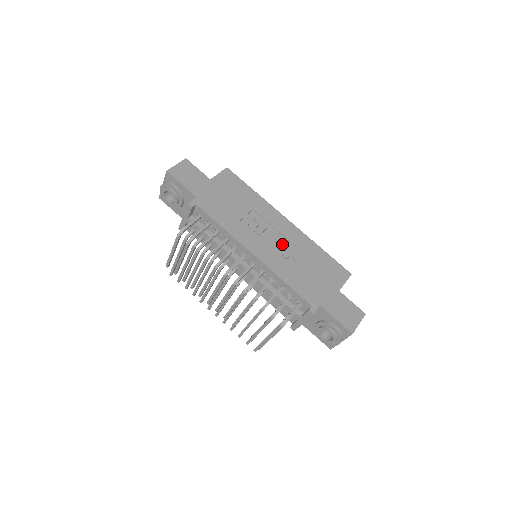
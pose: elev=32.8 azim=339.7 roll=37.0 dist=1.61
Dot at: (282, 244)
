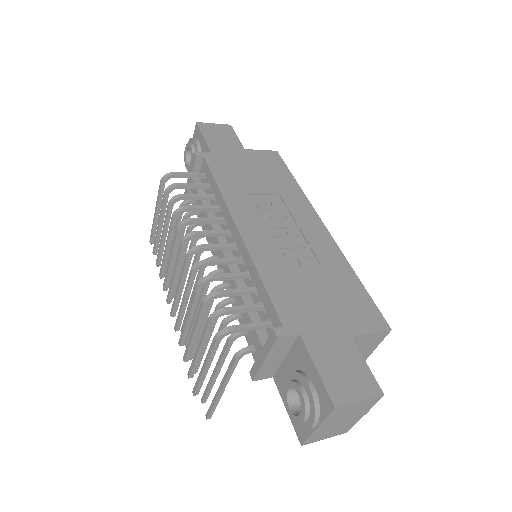
Dot at: (293, 241)
